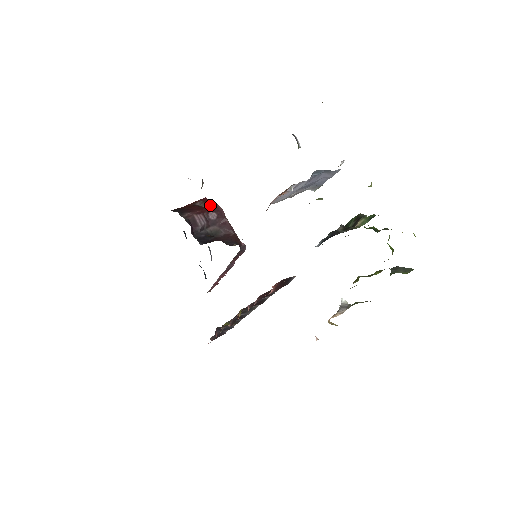
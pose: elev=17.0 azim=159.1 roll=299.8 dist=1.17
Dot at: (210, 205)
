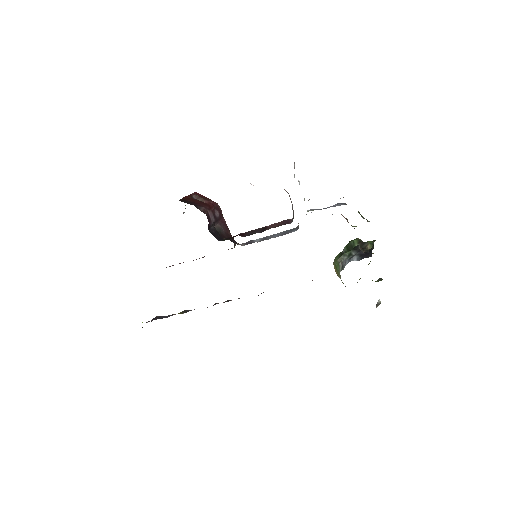
Dot at: (211, 202)
